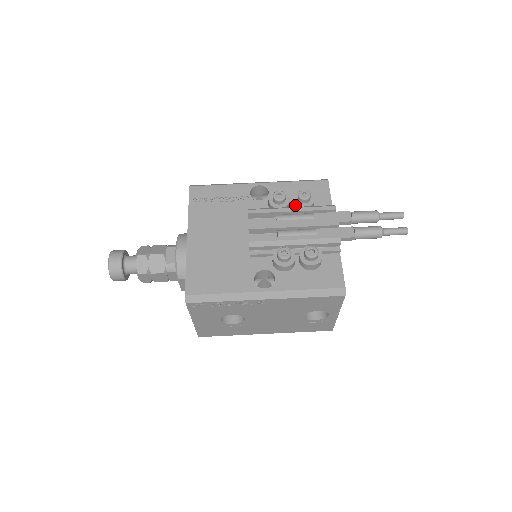
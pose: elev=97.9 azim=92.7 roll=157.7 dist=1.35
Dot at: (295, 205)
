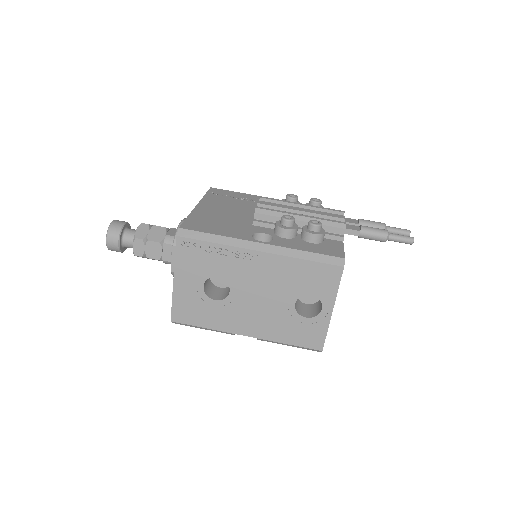
Dot at: occluded
